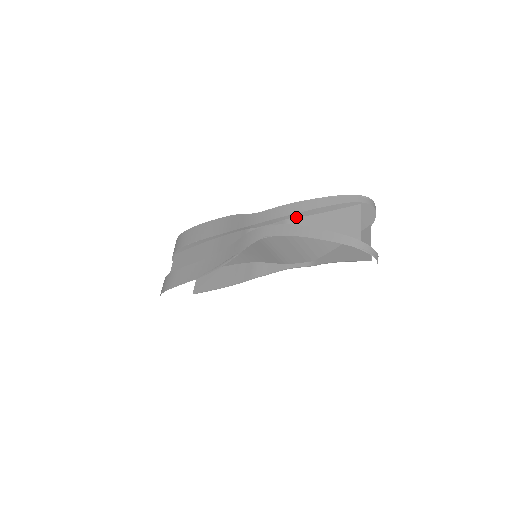
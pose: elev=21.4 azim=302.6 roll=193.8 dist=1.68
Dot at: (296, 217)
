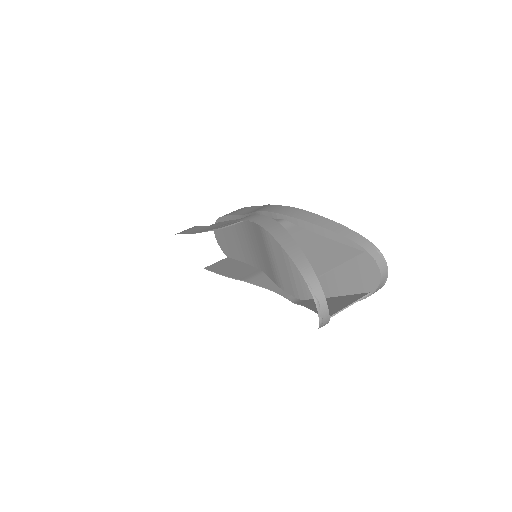
Dot at: (293, 223)
